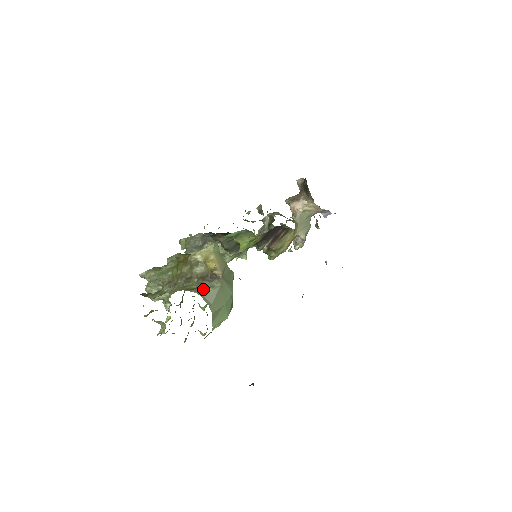
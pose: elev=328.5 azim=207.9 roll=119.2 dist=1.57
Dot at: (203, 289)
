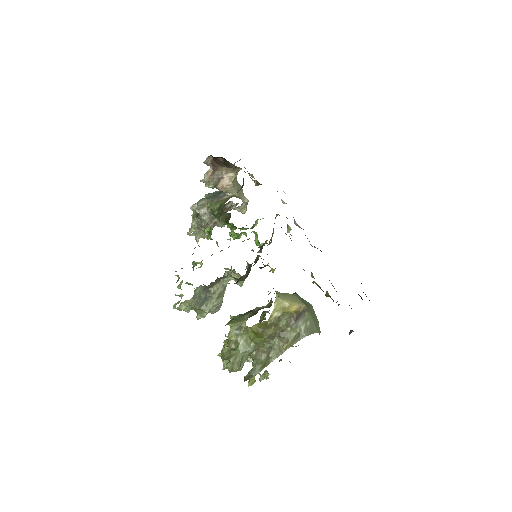
Dot at: (305, 329)
